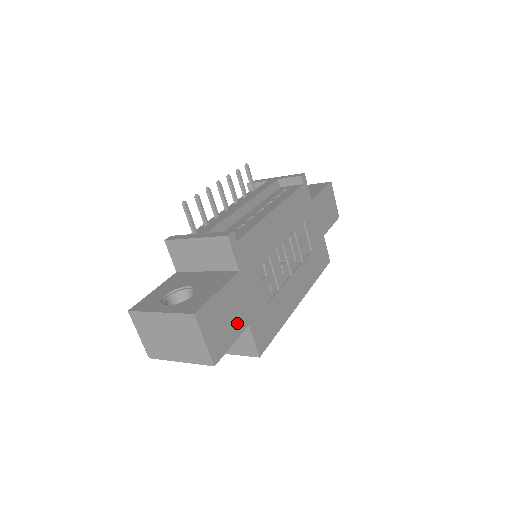
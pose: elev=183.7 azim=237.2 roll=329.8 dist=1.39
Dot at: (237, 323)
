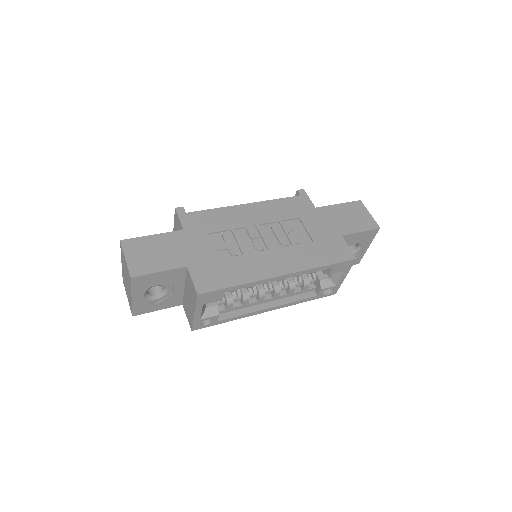
Dot at: (171, 260)
